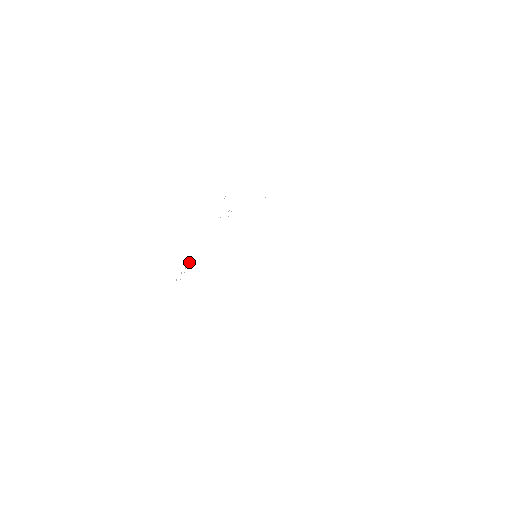
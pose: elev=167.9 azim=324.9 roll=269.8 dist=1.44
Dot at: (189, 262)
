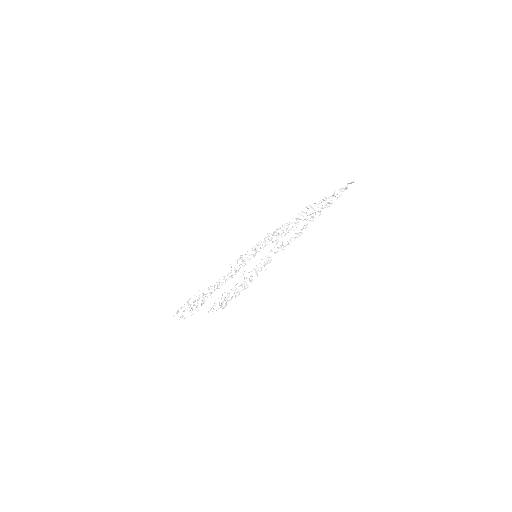
Dot at: occluded
